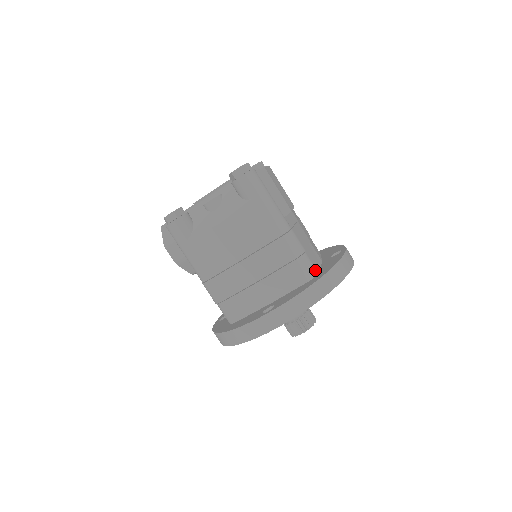
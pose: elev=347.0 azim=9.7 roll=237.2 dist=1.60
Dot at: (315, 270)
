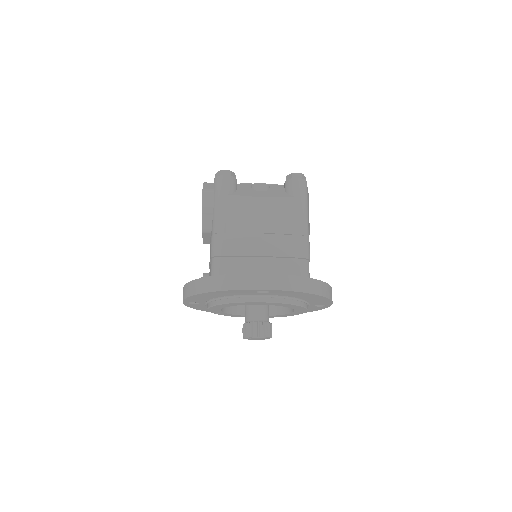
Dot at: occluded
